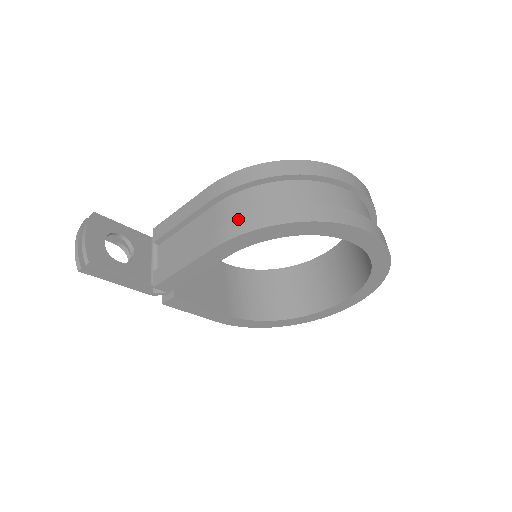
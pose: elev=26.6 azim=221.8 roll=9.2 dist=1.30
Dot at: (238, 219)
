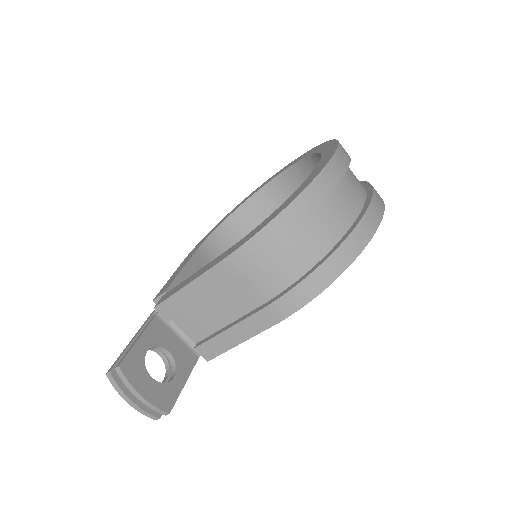
Dot at: (290, 292)
